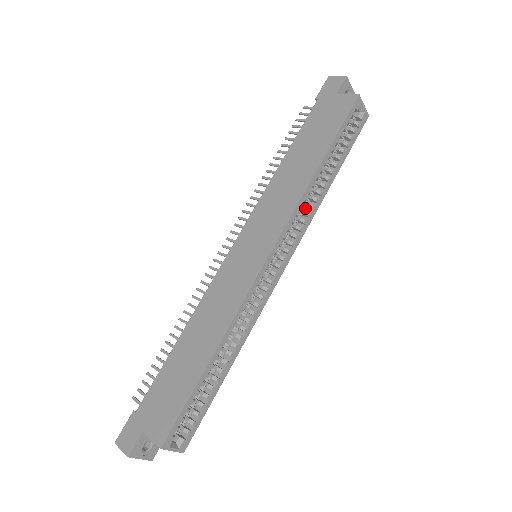
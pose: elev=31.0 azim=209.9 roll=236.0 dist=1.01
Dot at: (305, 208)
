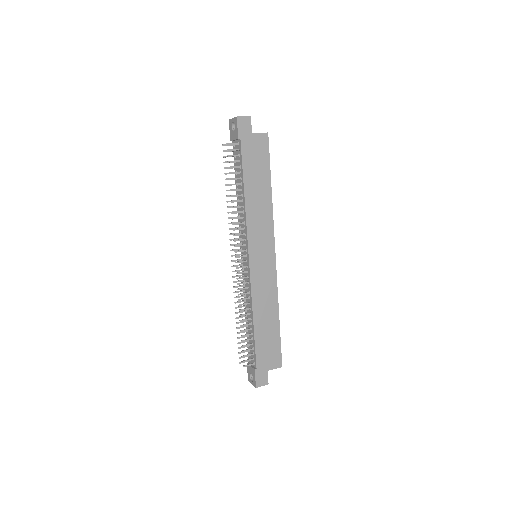
Dot at: occluded
